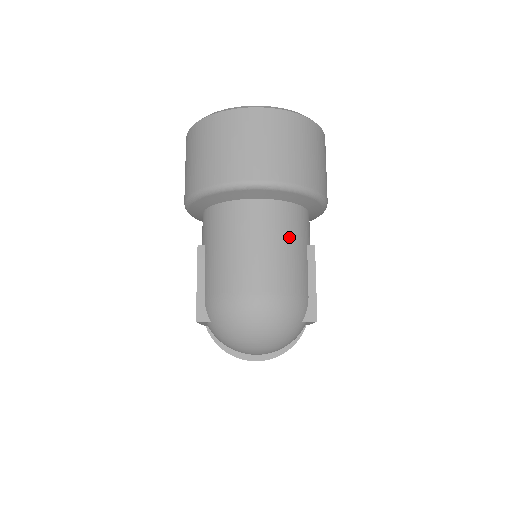
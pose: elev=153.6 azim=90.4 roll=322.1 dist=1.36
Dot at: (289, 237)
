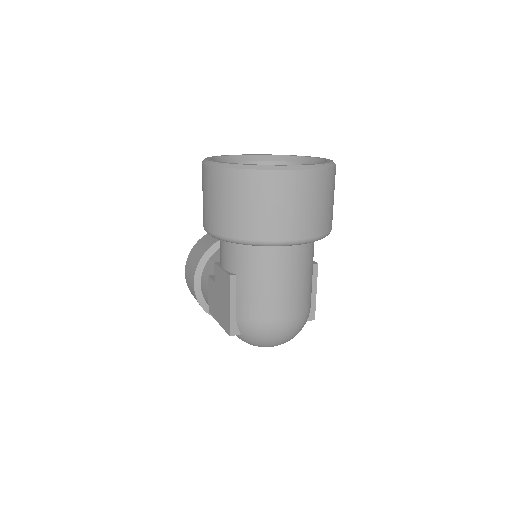
Dot at: (308, 269)
